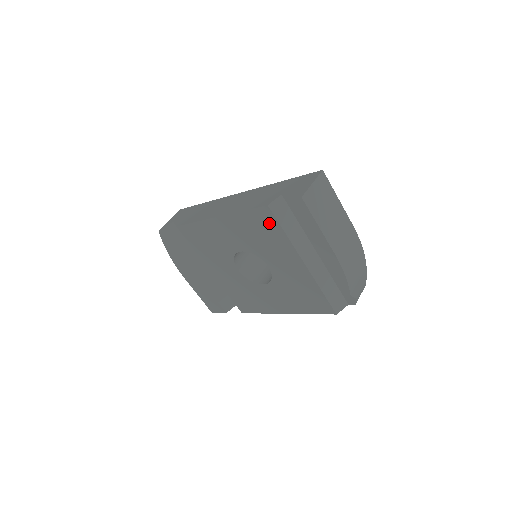
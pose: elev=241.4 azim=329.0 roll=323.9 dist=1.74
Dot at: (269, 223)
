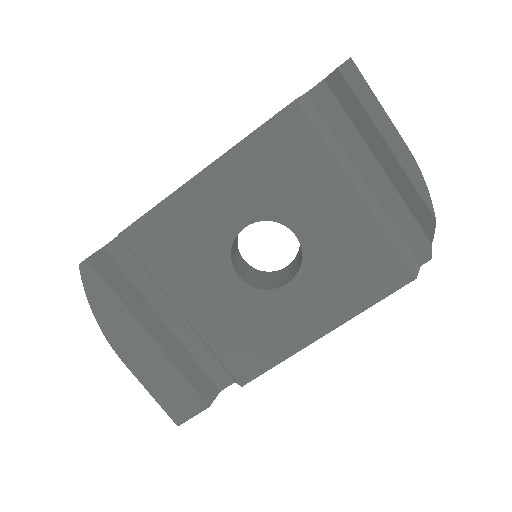
Dot at: (298, 136)
